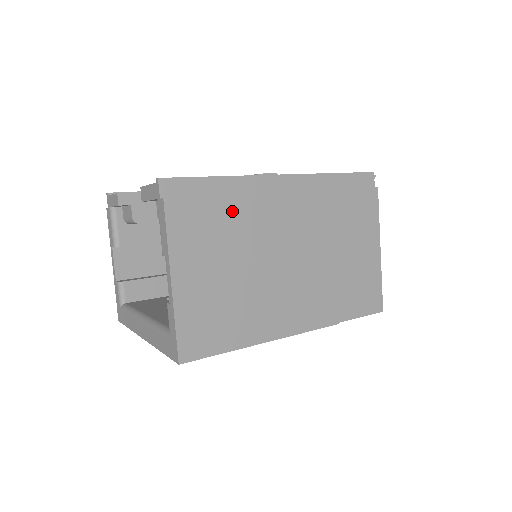
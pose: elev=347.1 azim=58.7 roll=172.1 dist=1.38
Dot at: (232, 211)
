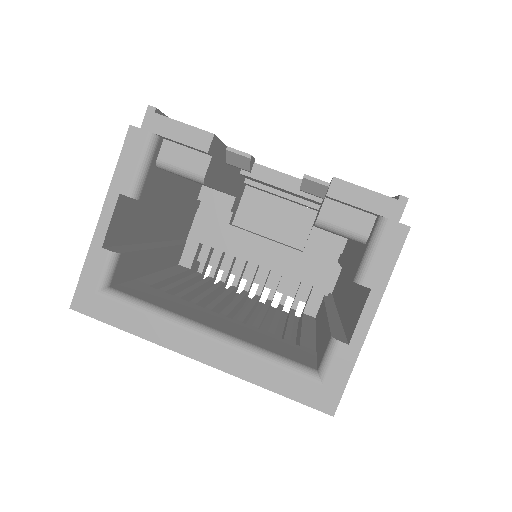
Dot at: occluded
